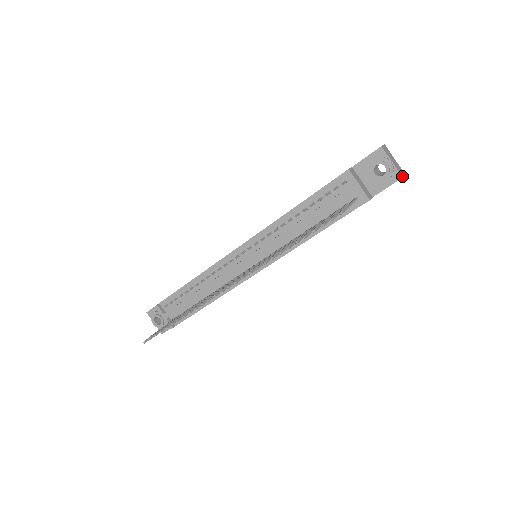
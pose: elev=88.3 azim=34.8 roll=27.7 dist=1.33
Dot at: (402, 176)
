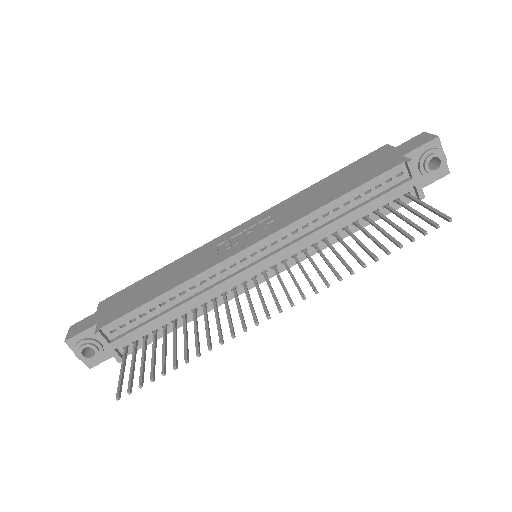
Dot at: (448, 171)
